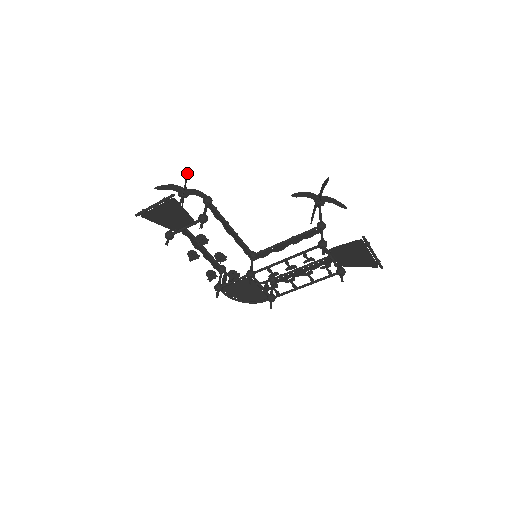
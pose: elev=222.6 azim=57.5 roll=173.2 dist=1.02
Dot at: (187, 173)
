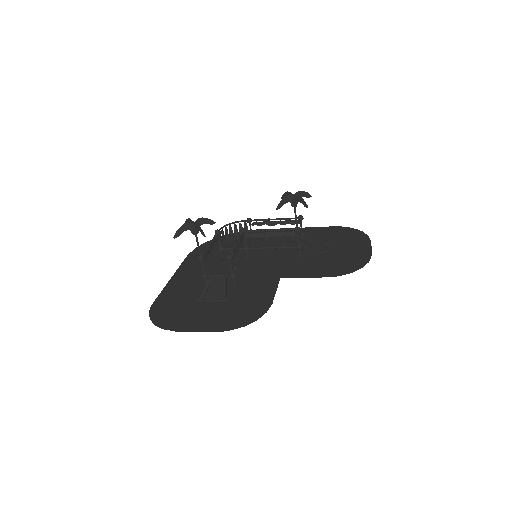
Dot at: (200, 227)
